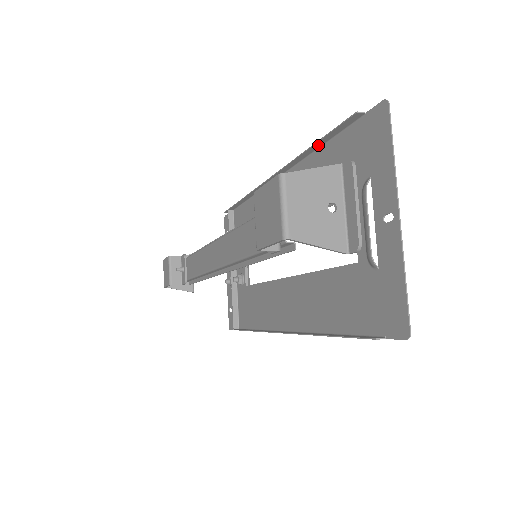
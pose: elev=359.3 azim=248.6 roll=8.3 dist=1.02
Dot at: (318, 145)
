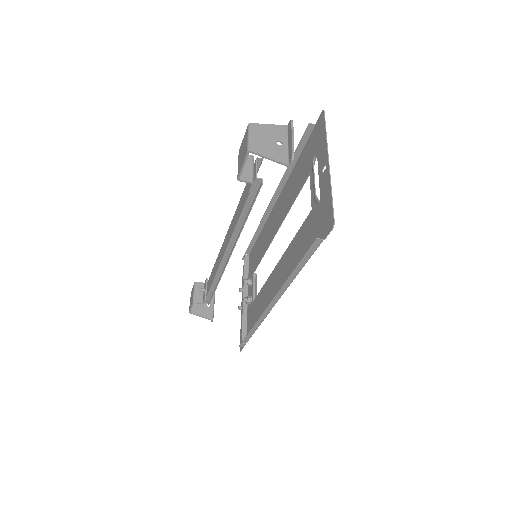
Dot at: (294, 161)
